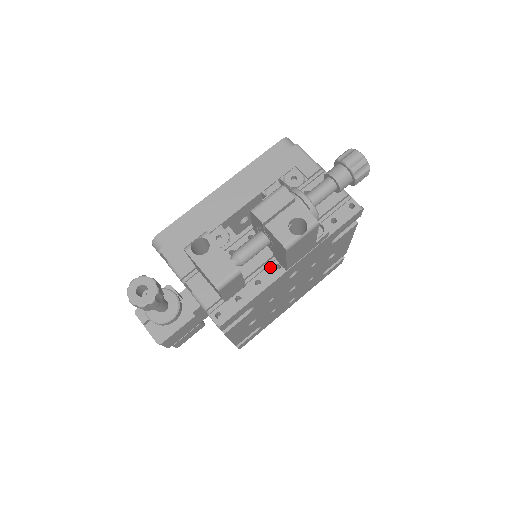
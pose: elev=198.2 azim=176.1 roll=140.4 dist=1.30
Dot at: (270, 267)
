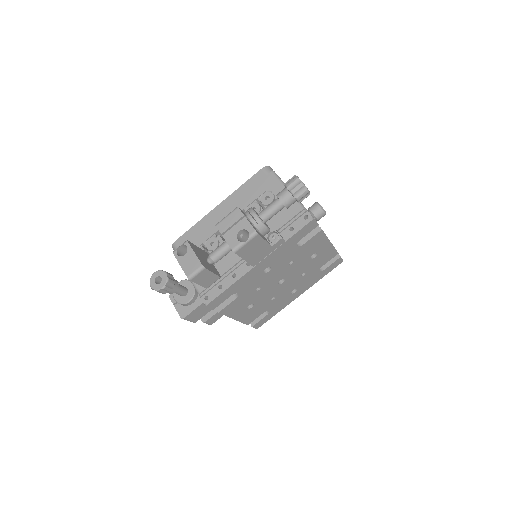
Dot at: (243, 264)
